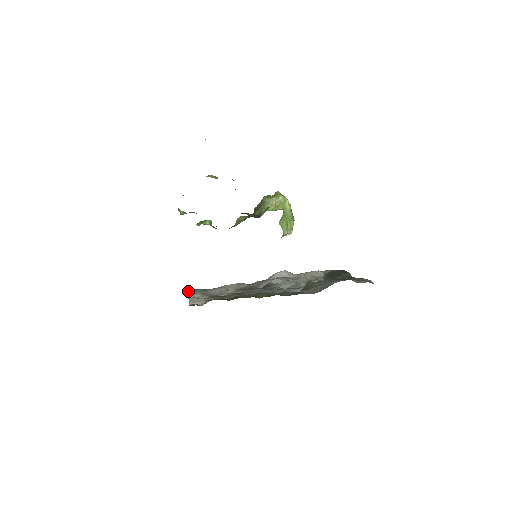
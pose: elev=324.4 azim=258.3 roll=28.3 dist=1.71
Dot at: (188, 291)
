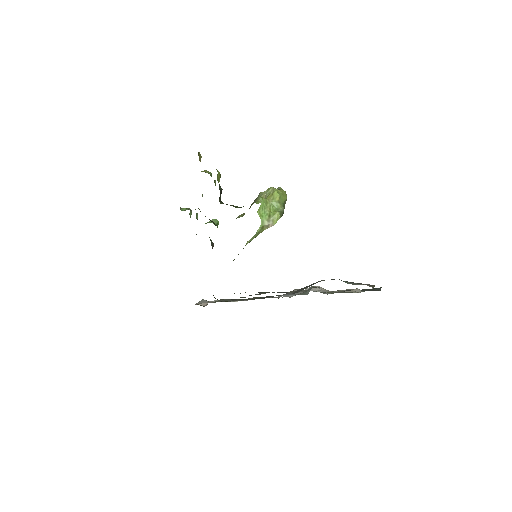
Dot at: occluded
